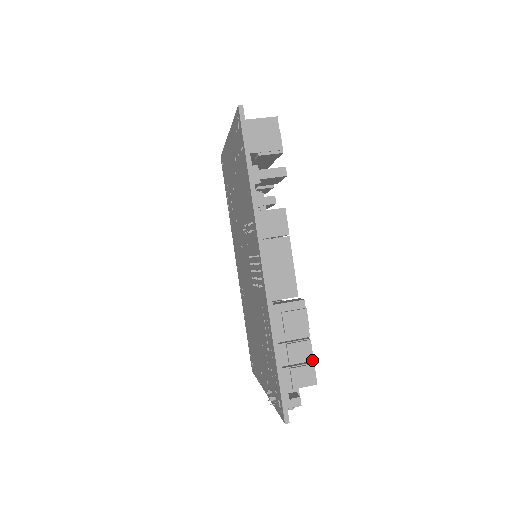
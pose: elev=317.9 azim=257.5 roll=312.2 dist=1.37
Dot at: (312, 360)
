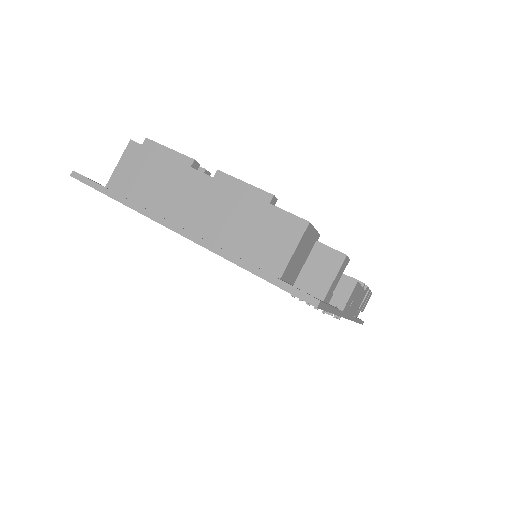
Dot at: (370, 293)
